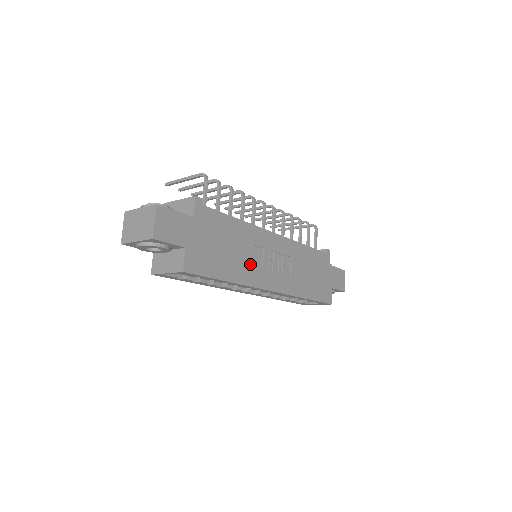
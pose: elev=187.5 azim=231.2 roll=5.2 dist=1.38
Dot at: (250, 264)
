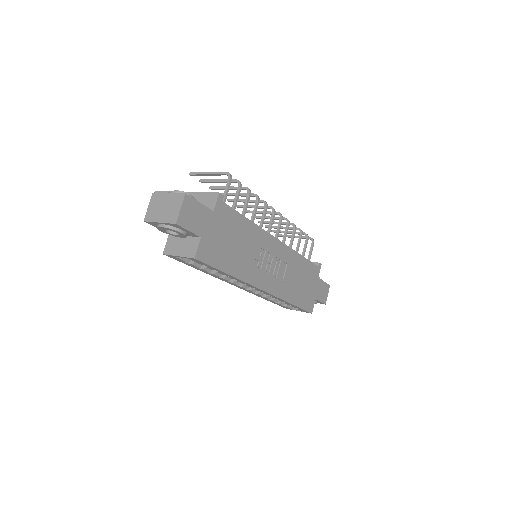
Dot at: (251, 263)
